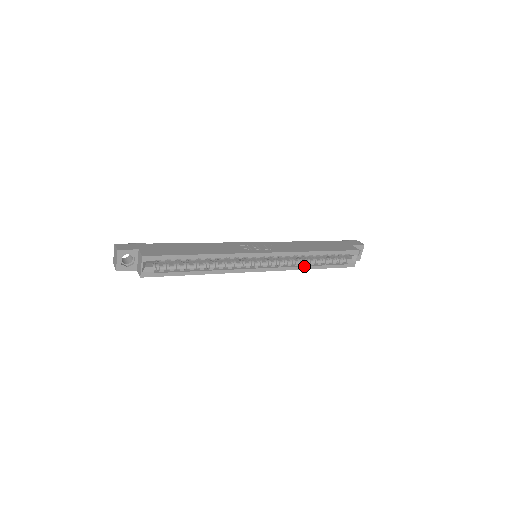
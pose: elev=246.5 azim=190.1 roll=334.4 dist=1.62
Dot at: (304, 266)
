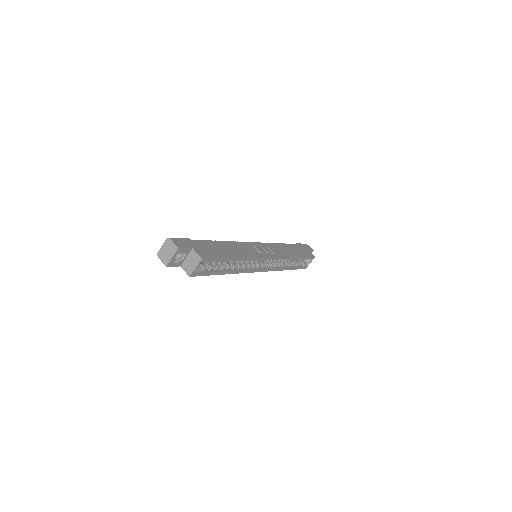
Dot at: (283, 268)
